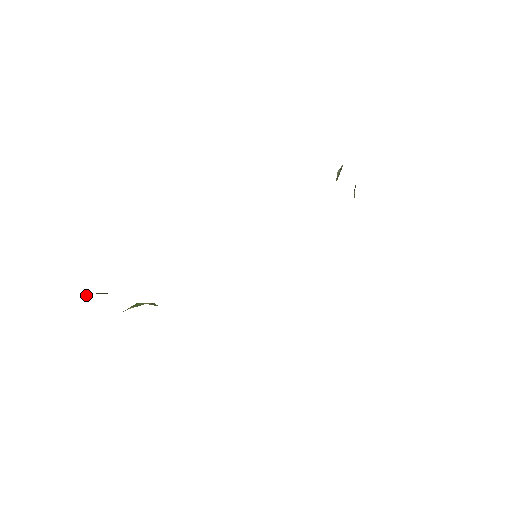
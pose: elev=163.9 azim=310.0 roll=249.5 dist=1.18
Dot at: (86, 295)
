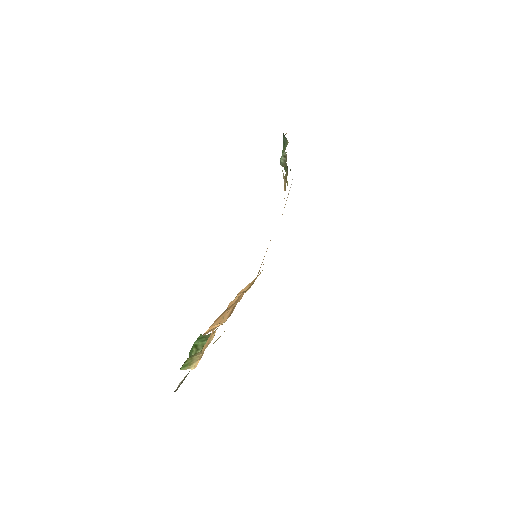
Dot at: (191, 369)
